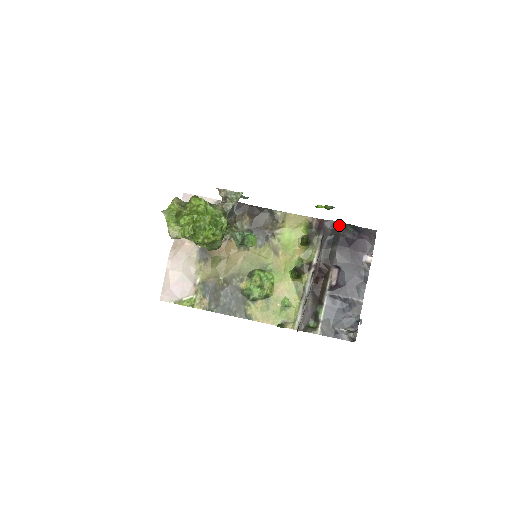
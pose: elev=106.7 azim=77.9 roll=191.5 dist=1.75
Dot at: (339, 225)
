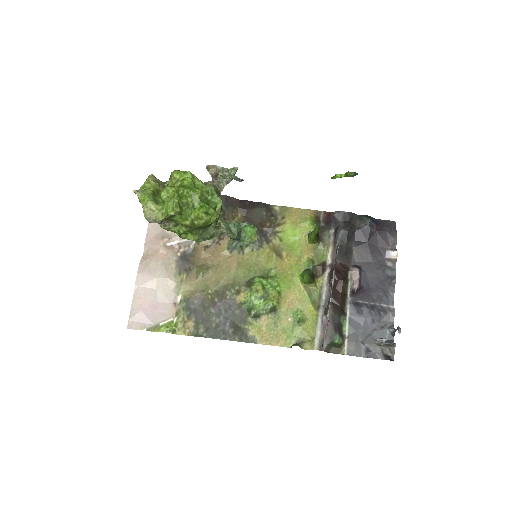
Dot at: (352, 216)
